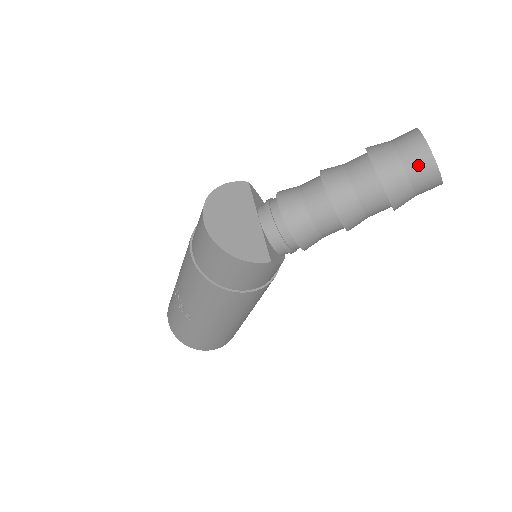
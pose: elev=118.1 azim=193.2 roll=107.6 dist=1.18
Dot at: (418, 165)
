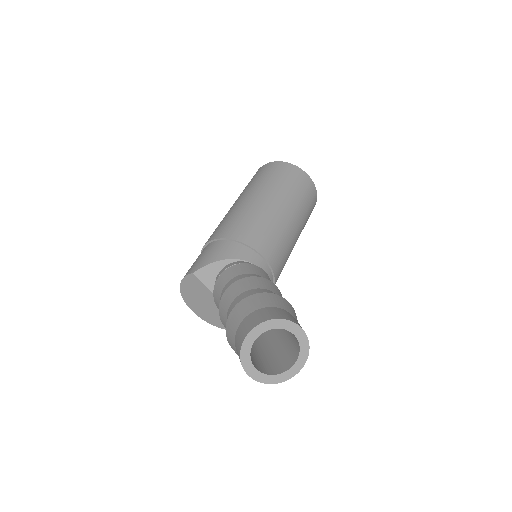
Dot at: occluded
